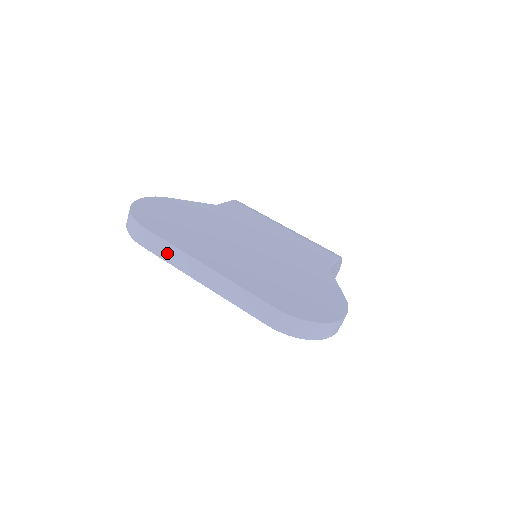
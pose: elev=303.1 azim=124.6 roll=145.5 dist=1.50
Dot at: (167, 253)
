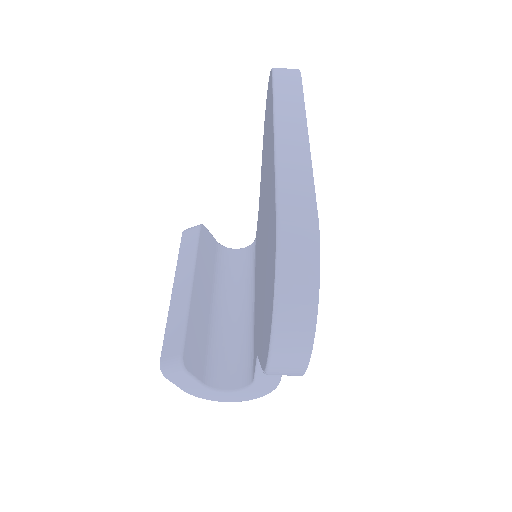
Dot at: (288, 96)
